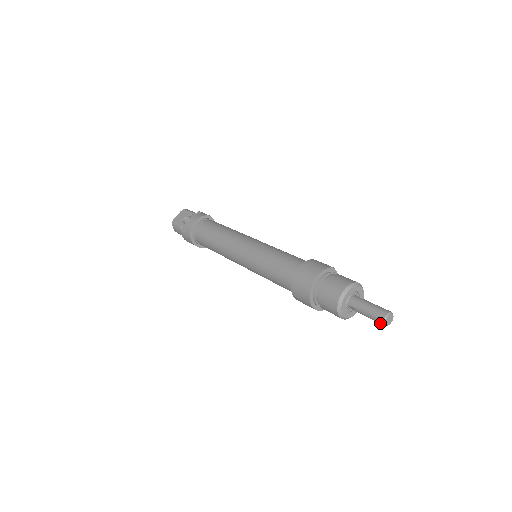
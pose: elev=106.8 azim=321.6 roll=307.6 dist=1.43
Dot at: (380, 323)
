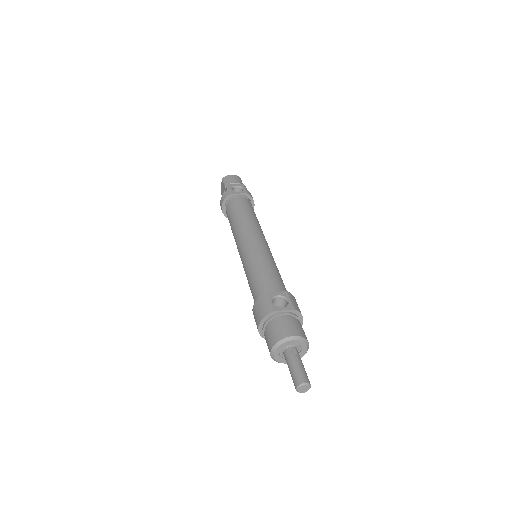
Dot at: occluded
